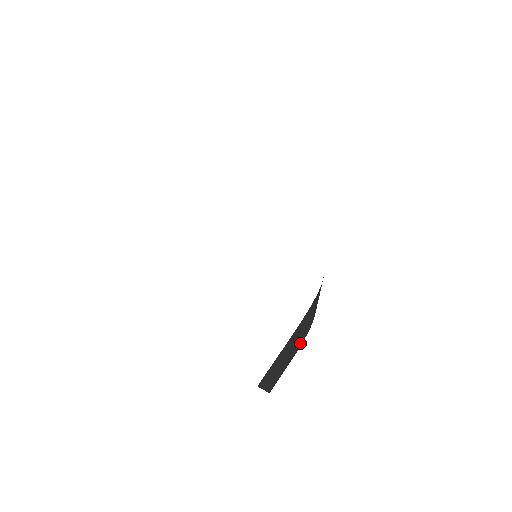
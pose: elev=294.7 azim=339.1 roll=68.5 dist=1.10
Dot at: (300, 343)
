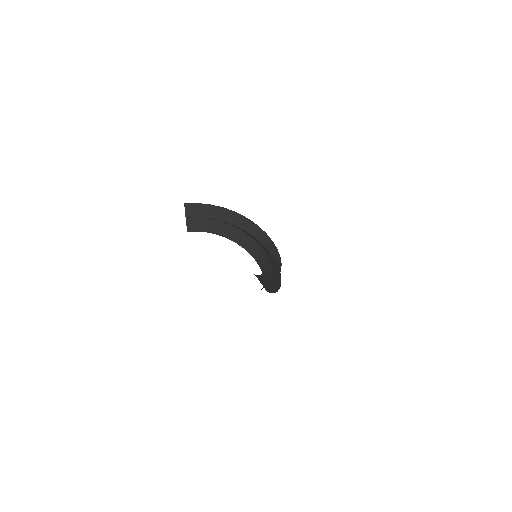
Dot at: (222, 233)
